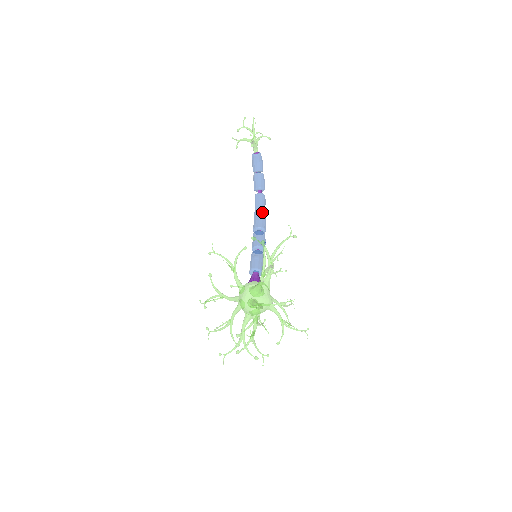
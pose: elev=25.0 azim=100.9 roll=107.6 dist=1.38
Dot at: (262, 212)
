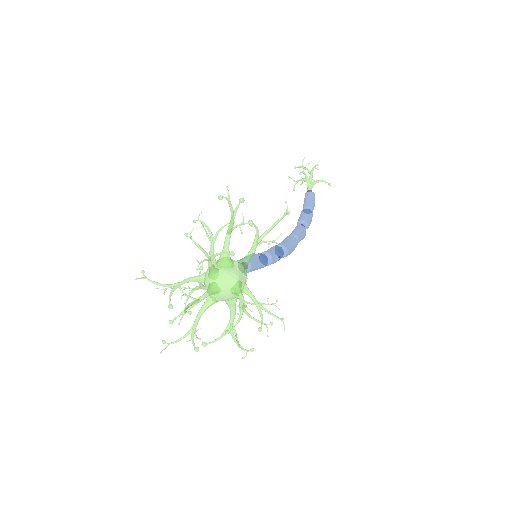
Dot at: (292, 237)
